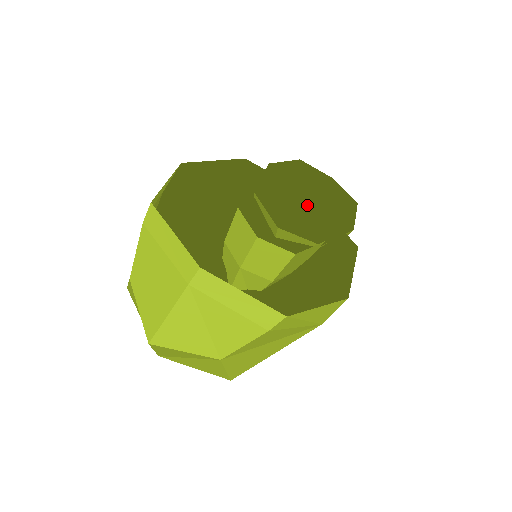
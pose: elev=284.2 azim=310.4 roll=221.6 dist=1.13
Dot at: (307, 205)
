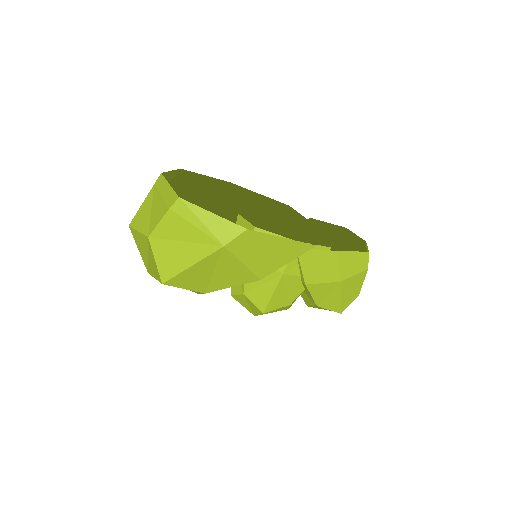
Dot at: (313, 234)
